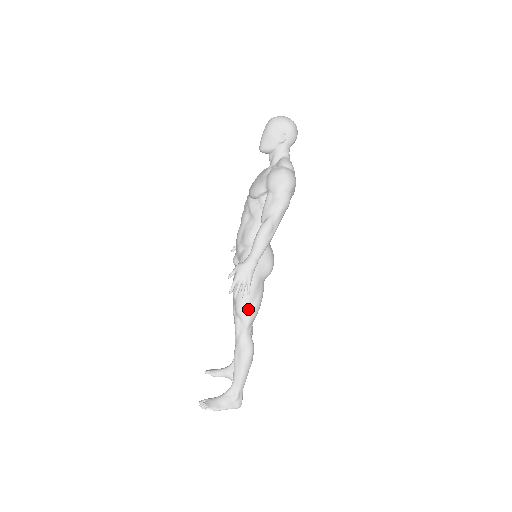
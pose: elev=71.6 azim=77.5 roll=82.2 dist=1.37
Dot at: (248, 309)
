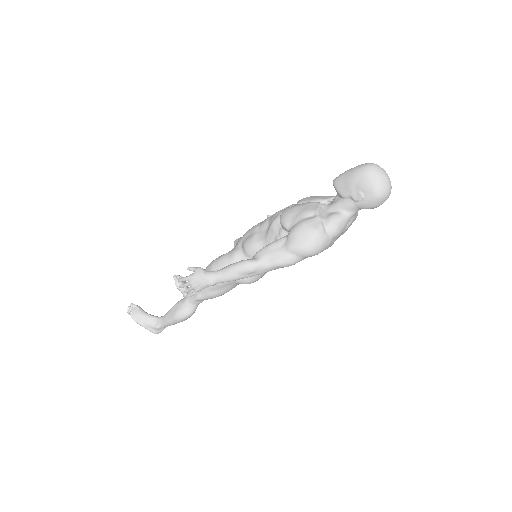
Dot at: (205, 291)
